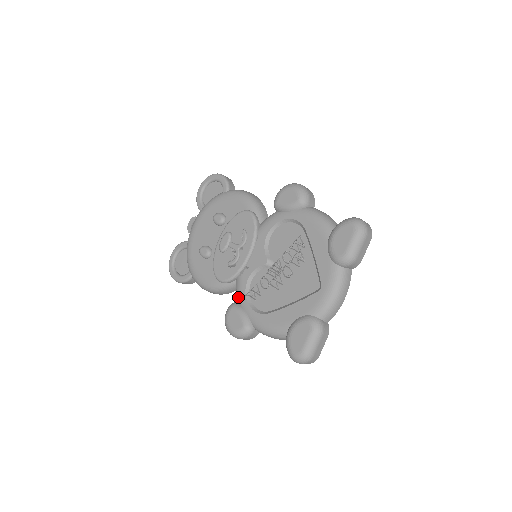
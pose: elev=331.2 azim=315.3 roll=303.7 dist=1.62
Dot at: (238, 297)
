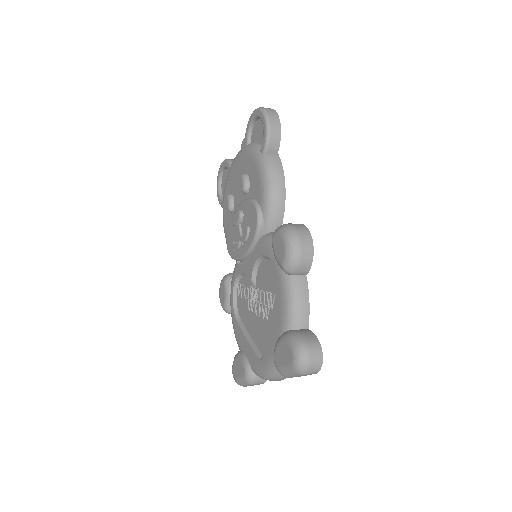
Dot at: (232, 277)
